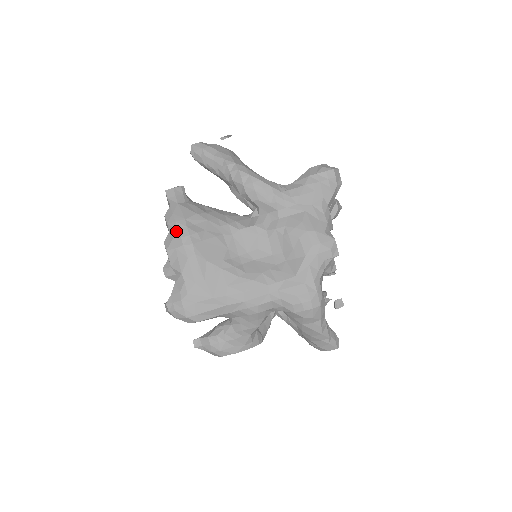
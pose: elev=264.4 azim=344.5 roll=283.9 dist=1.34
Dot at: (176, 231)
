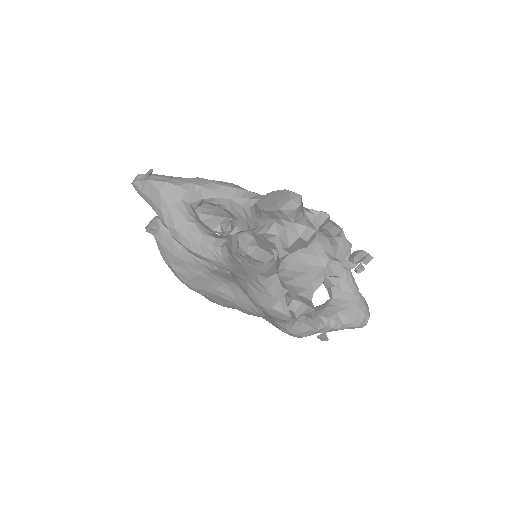
Dot at: occluded
